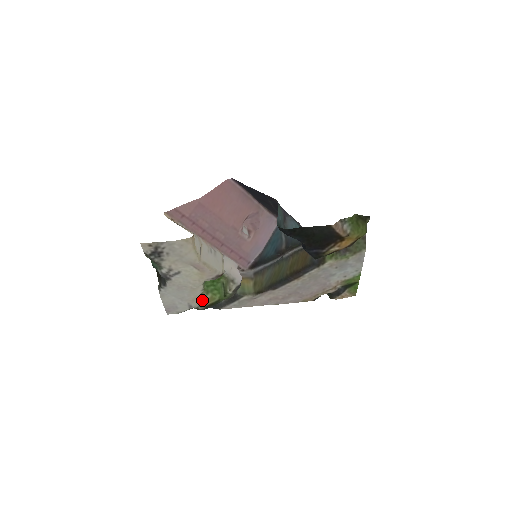
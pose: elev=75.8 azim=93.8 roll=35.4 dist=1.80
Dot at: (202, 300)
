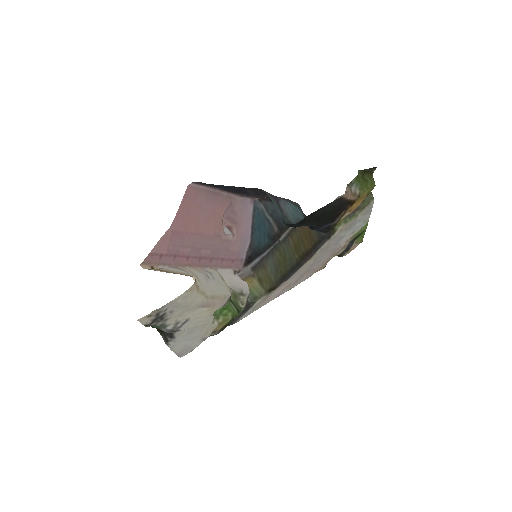
Dot at: (214, 327)
